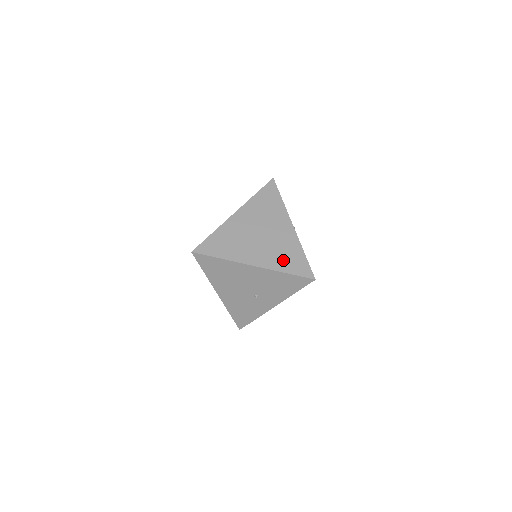
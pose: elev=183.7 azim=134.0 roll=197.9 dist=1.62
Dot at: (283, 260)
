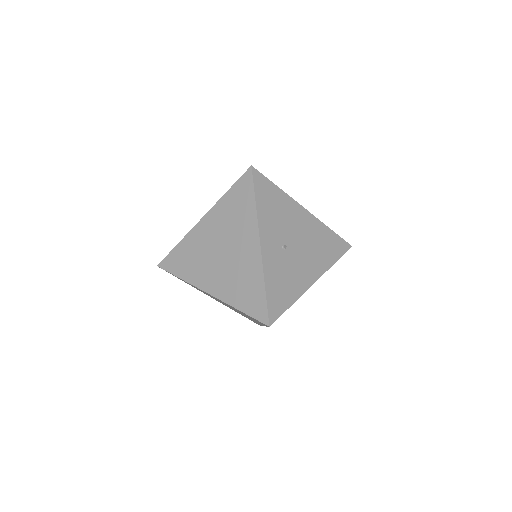
Dot at: occluded
